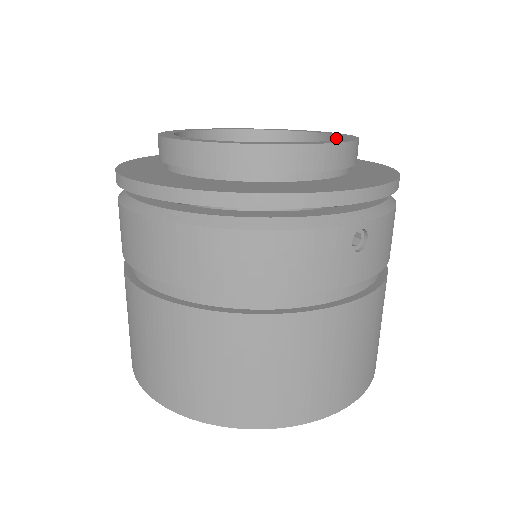
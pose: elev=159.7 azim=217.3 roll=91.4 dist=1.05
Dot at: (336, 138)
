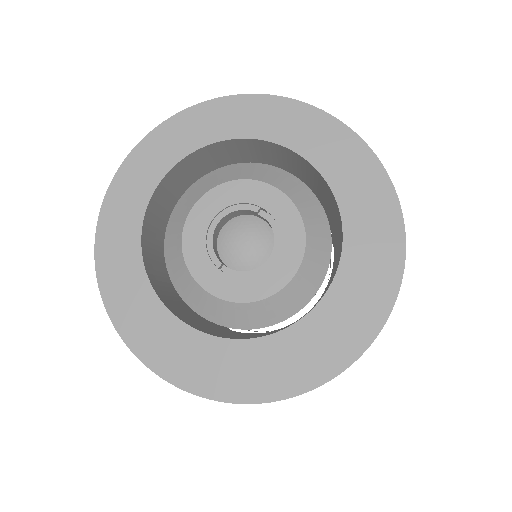
Dot at: (306, 162)
